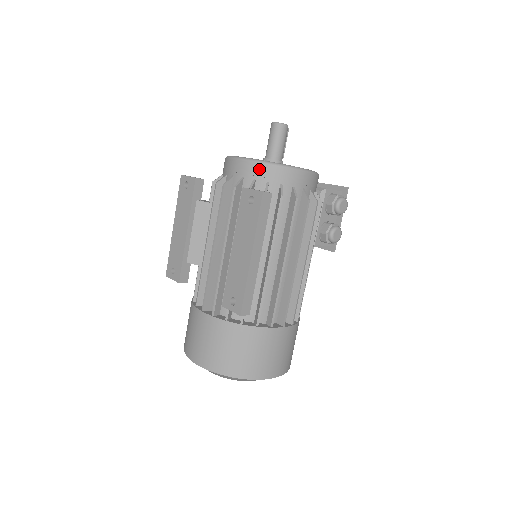
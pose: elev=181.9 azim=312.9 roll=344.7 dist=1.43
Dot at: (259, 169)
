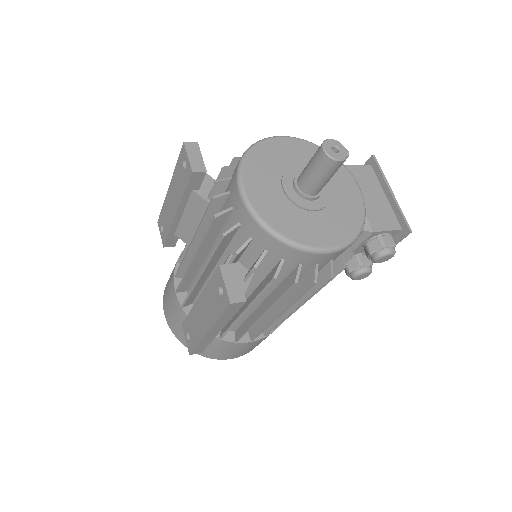
Dot at: (259, 233)
